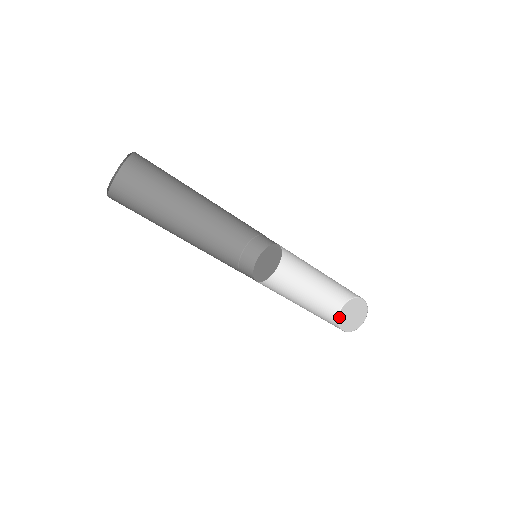
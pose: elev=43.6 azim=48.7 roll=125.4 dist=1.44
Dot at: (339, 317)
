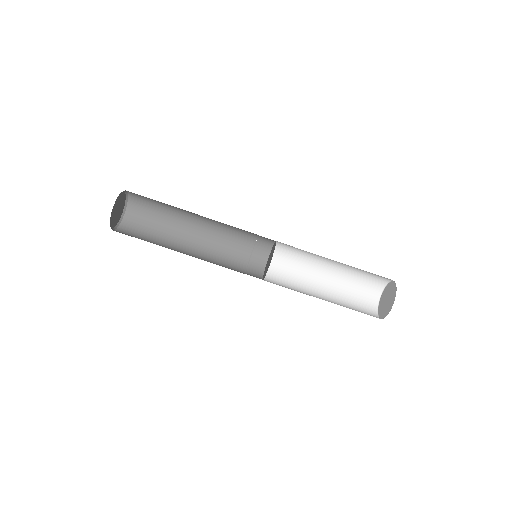
Dot at: (378, 311)
